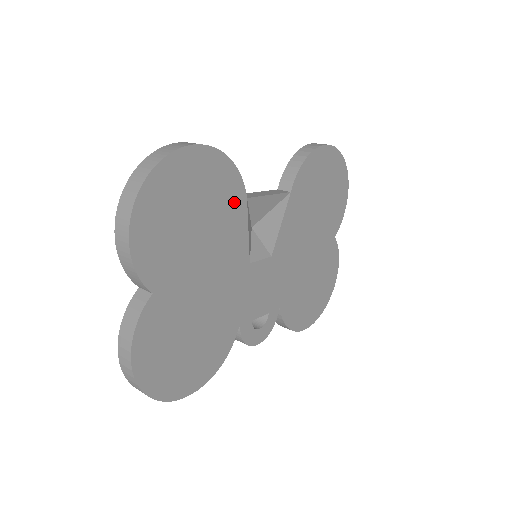
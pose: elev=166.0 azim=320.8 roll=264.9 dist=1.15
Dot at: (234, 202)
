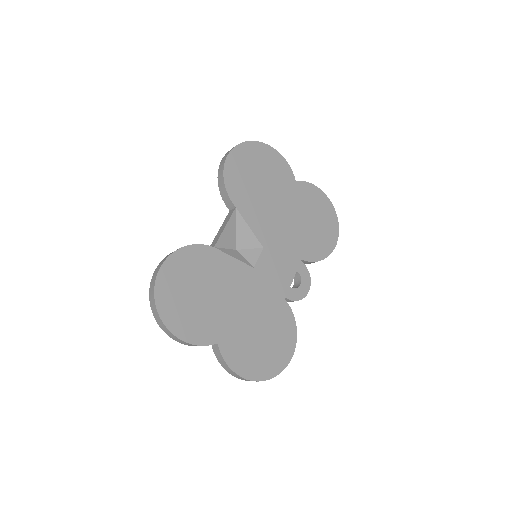
Dot at: (209, 258)
